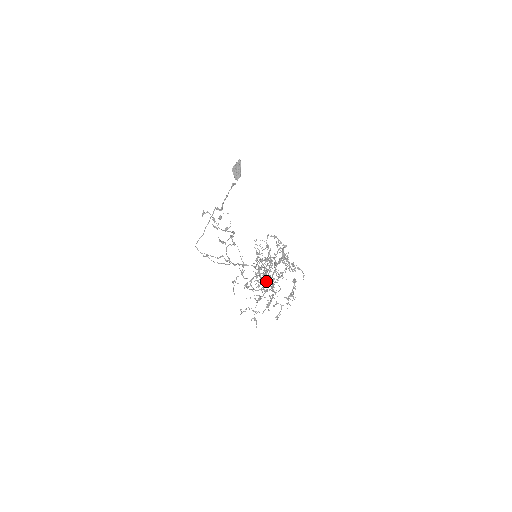
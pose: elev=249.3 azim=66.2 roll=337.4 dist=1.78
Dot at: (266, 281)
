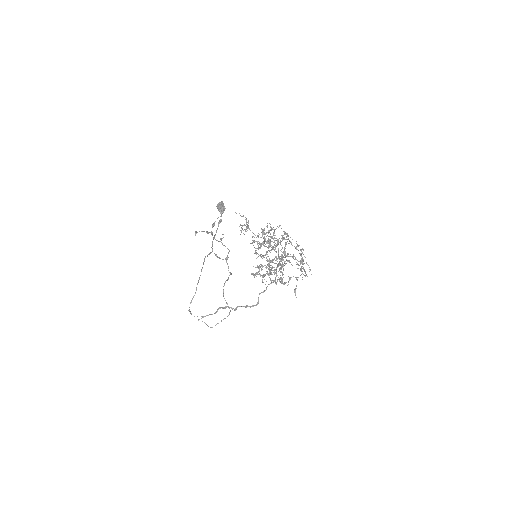
Dot at: (273, 238)
